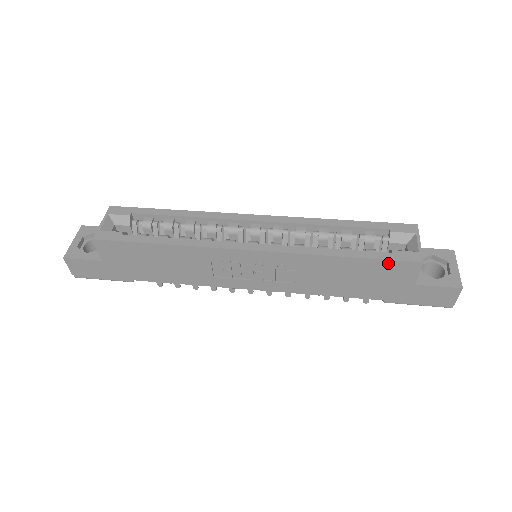
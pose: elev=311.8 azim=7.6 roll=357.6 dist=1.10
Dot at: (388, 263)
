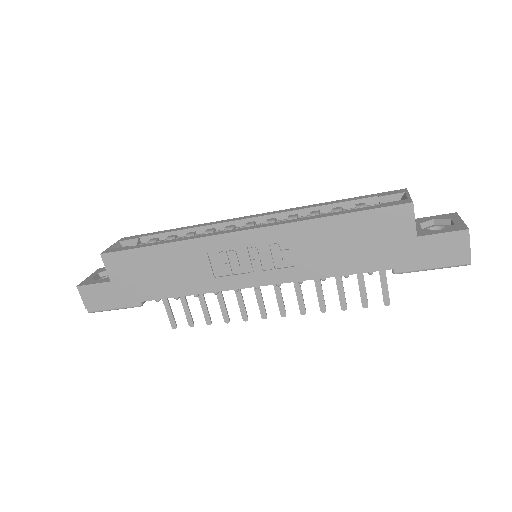
Dot at: (378, 213)
